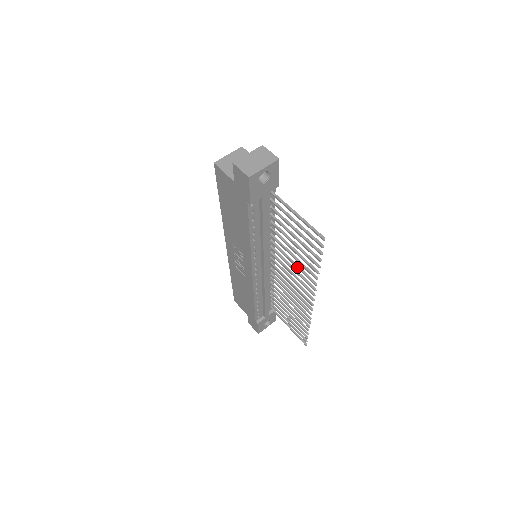
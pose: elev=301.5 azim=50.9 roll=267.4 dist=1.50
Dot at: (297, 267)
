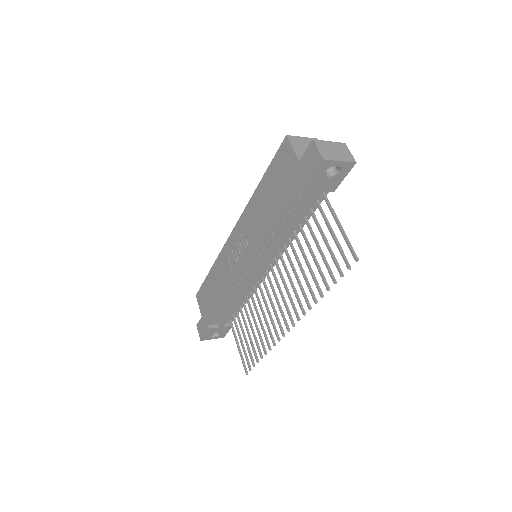
Dot at: (299, 283)
